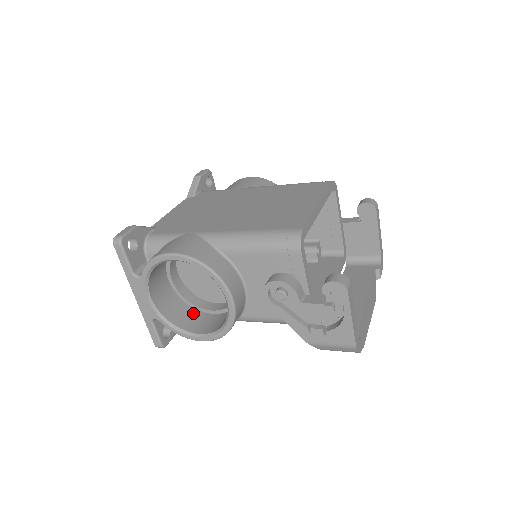
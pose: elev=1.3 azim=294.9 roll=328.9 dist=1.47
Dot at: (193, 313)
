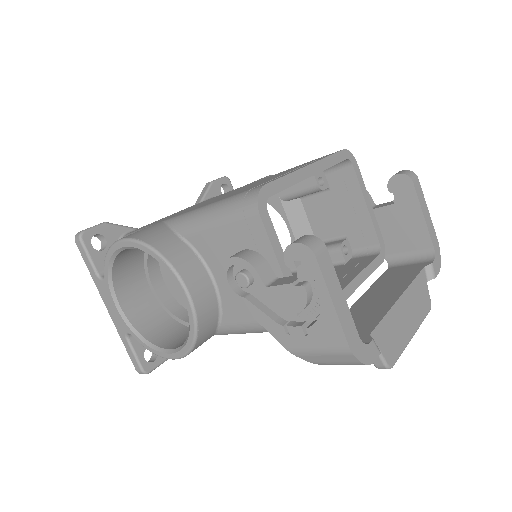
Dot at: (176, 328)
